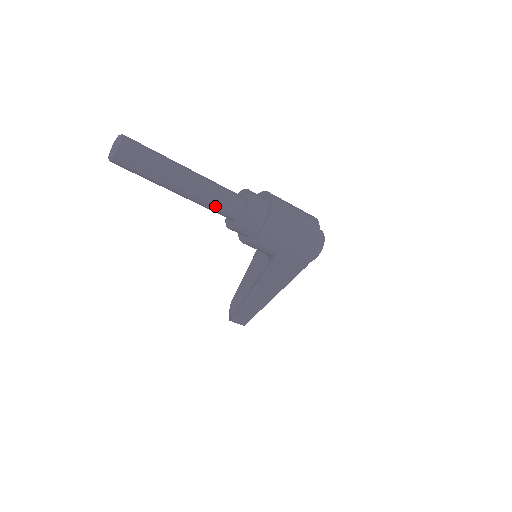
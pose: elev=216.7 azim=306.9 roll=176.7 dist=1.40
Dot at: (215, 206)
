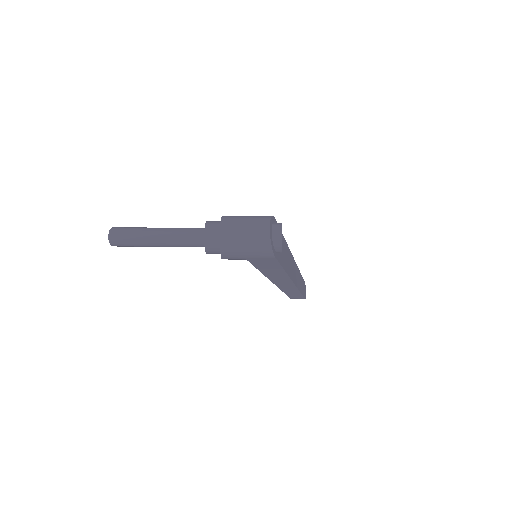
Dot at: (186, 245)
